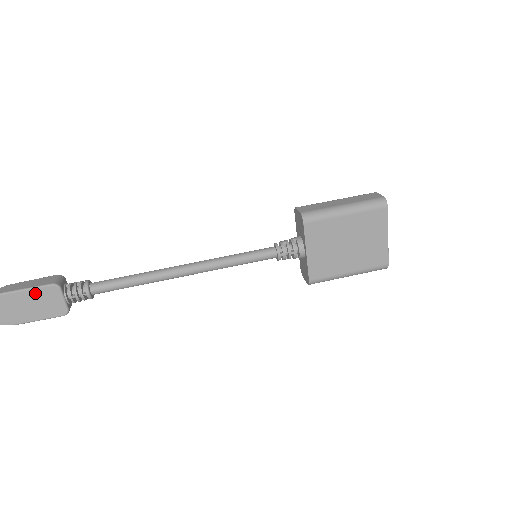
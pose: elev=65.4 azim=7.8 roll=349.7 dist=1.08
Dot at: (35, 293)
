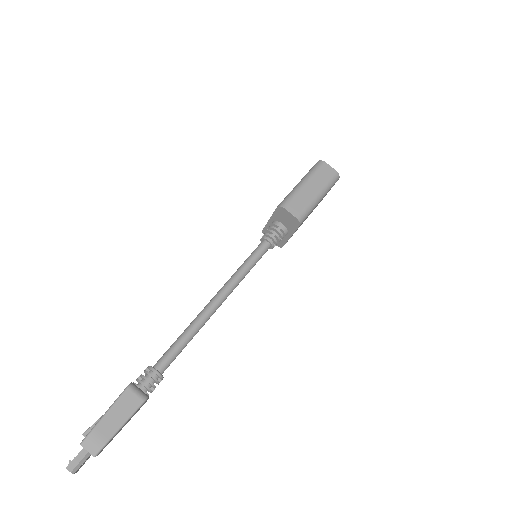
Dot at: (130, 418)
